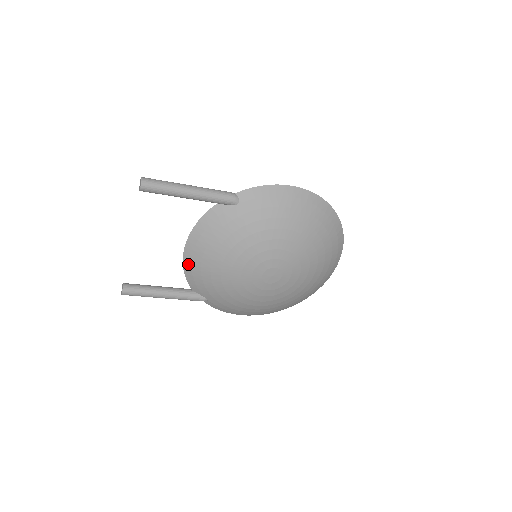
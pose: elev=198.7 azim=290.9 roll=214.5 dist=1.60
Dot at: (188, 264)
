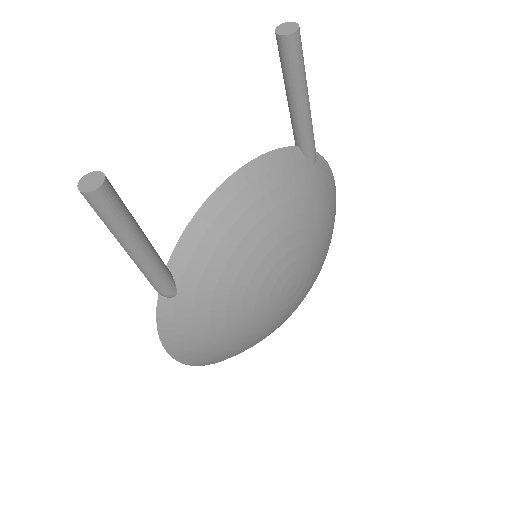
Dot at: (213, 209)
